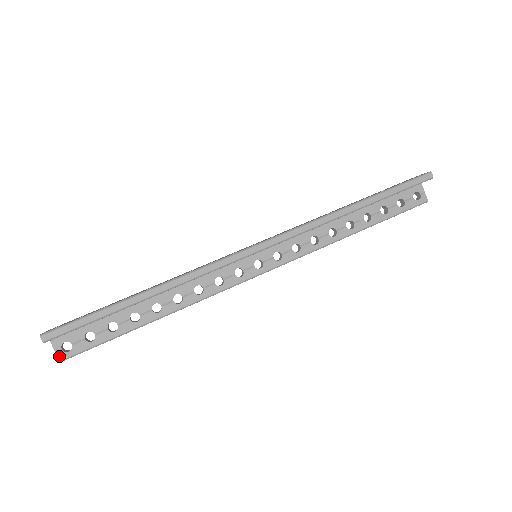
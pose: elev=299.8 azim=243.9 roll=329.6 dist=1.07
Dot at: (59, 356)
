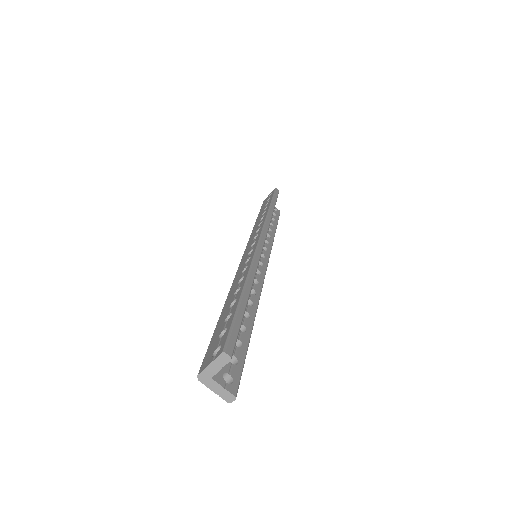
Dot at: (231, 391)
